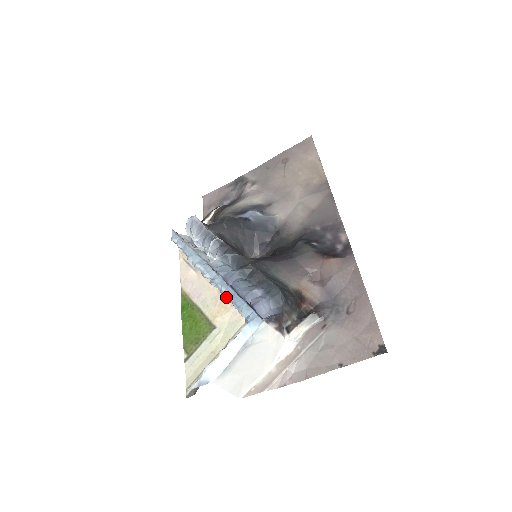
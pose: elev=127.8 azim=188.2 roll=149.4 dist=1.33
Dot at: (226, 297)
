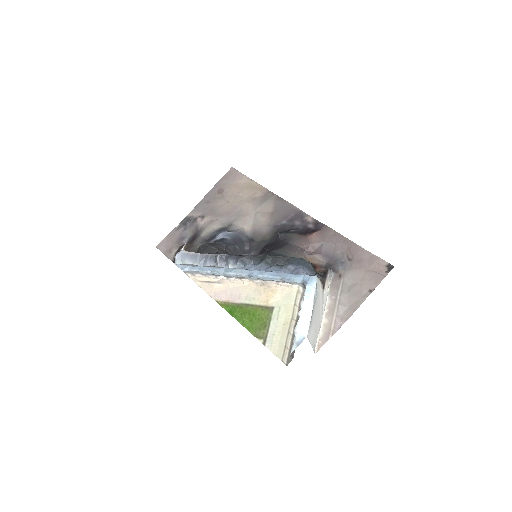
Dot at: (272, 279)
